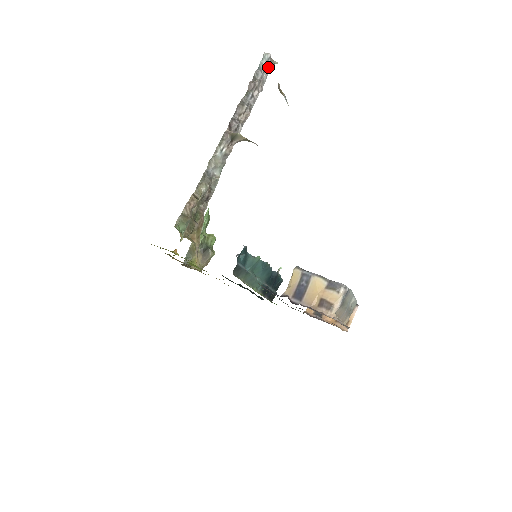
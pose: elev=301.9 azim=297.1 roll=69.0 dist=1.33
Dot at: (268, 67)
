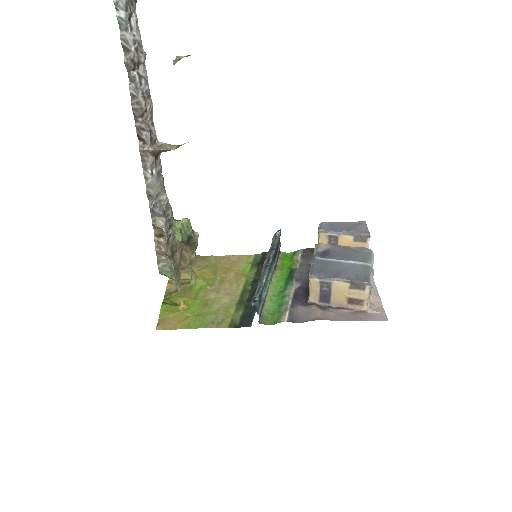
Dot at: (131, 14)
